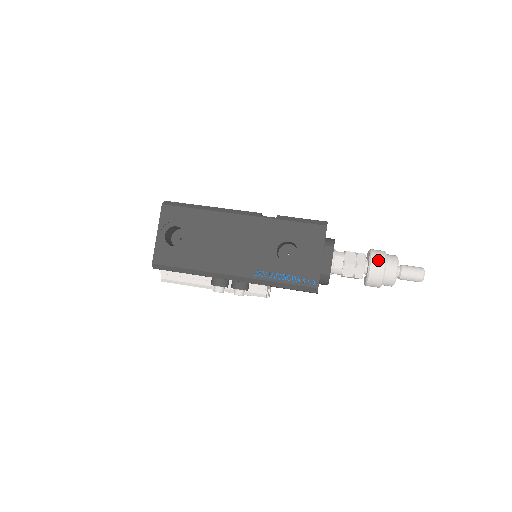
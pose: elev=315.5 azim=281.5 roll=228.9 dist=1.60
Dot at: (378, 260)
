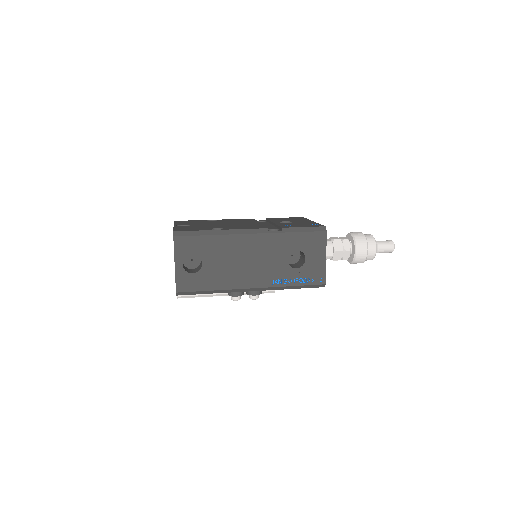
Dot at: (362, 245)
